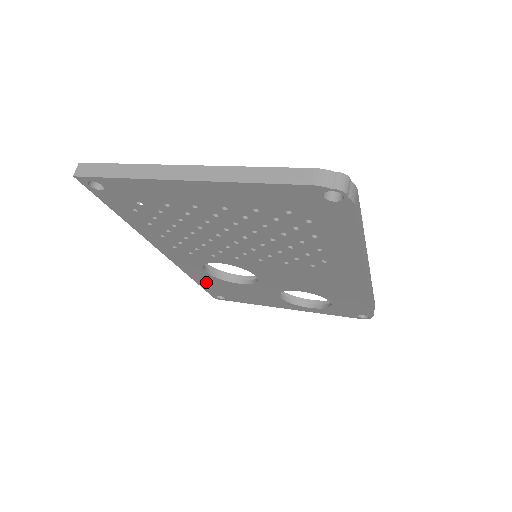
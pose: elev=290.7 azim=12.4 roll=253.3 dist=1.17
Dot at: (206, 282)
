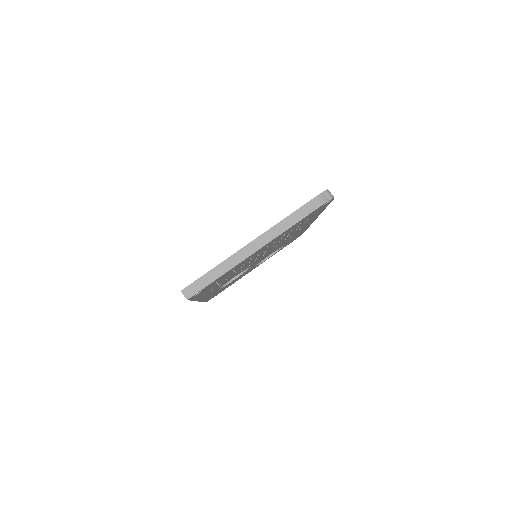
Dot at: (211, 296)
